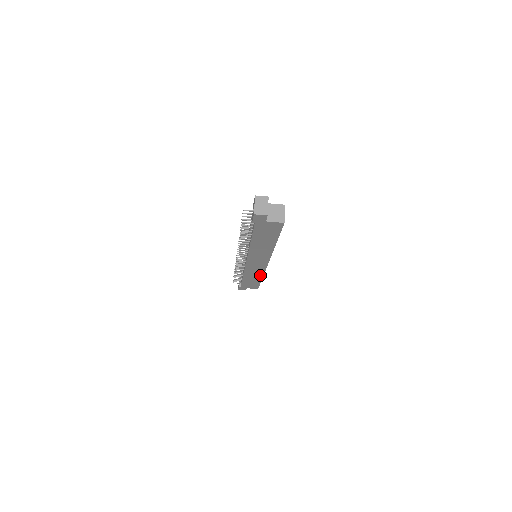
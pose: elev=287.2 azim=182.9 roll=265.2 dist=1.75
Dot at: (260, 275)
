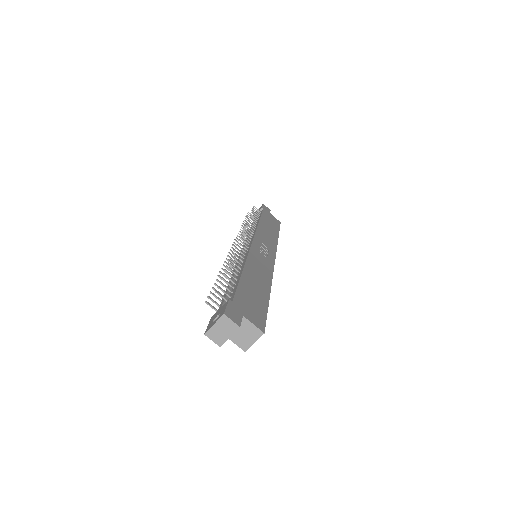
Dot at: occluded
